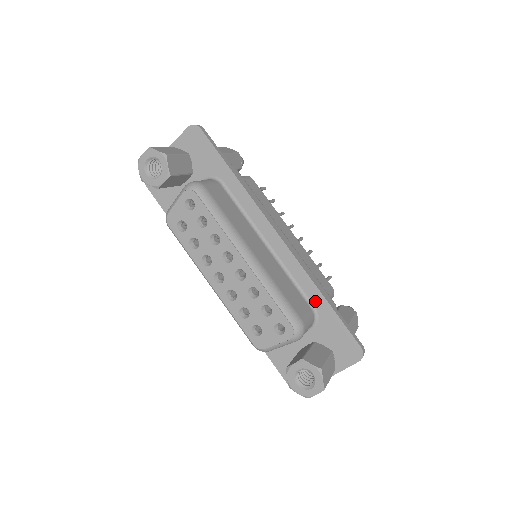
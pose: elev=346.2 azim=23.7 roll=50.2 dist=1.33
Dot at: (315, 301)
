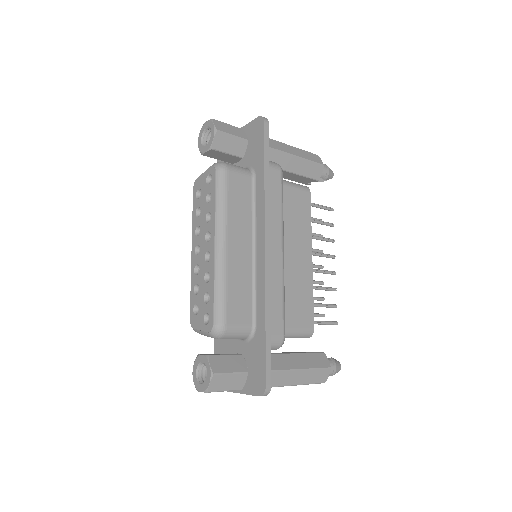
Dot at: (259, 320)
